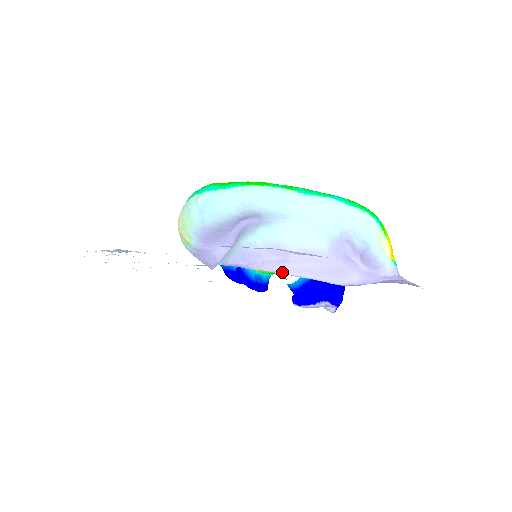
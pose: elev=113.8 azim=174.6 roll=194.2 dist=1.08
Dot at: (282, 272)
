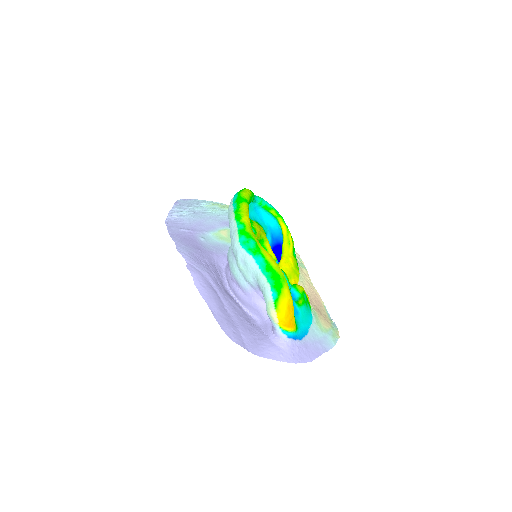
Dot at: (228, 283)
